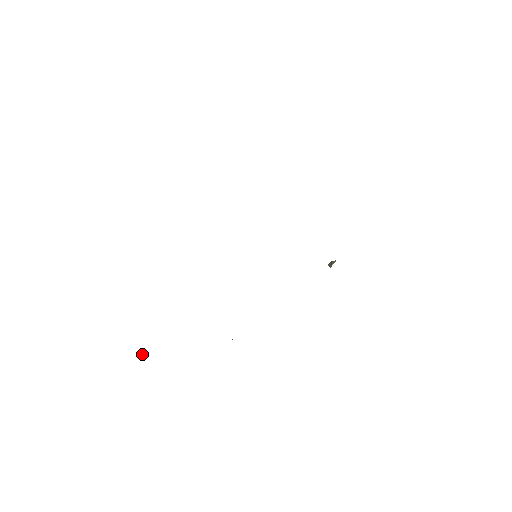
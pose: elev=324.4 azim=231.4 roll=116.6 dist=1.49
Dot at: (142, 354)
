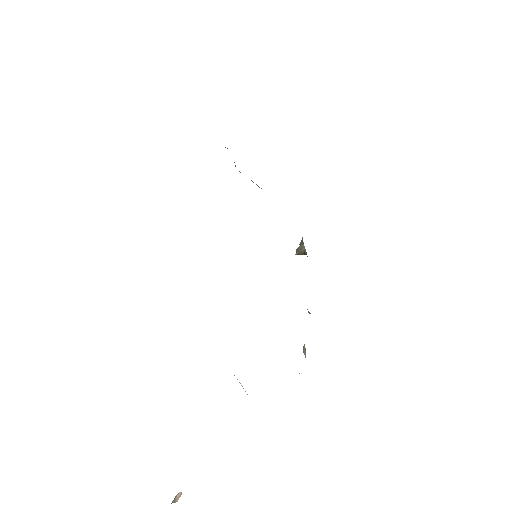
Dot at: (179, 493)
